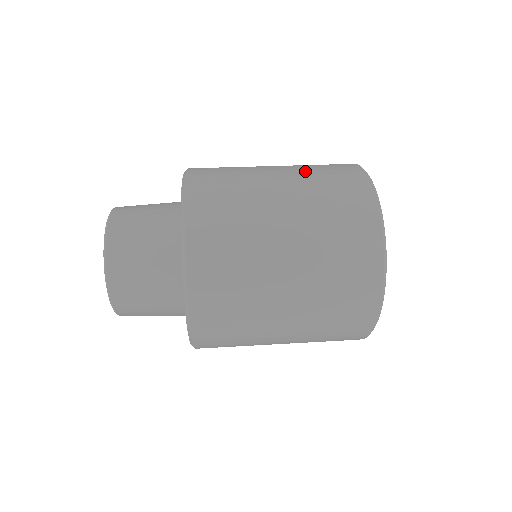
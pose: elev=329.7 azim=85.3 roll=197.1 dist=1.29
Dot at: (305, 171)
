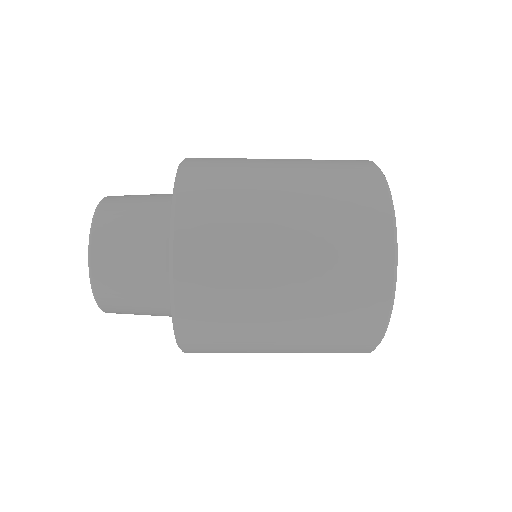
Dot at: (311, 162)
